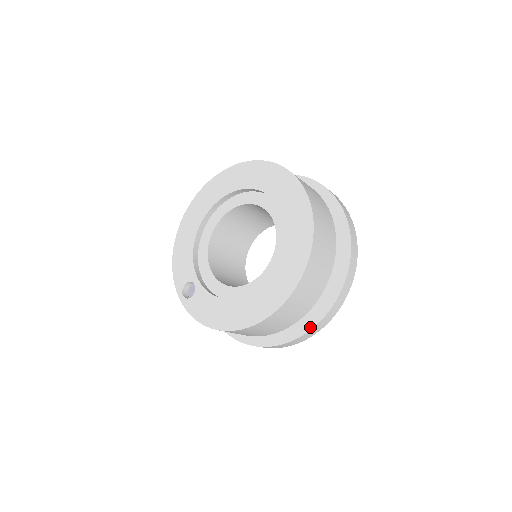
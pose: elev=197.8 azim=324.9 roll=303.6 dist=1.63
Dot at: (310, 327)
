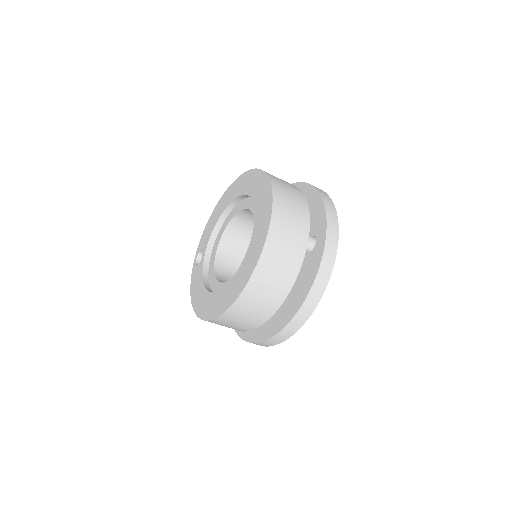
Dot at: (255, 341)
